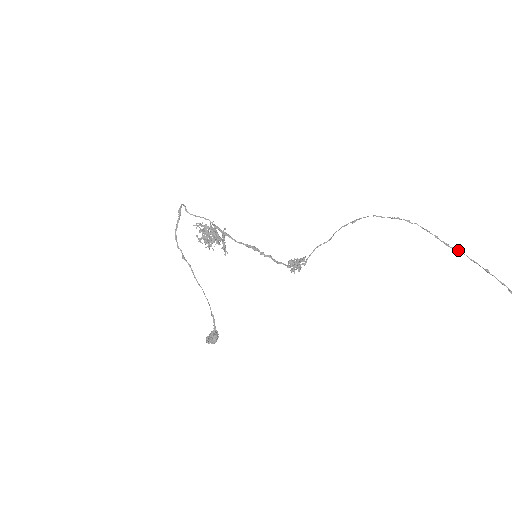
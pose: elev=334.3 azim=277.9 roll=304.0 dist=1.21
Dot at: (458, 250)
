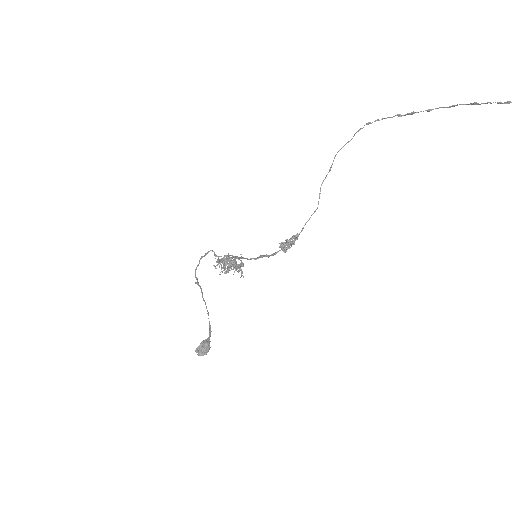
Dot at: (428, 109)
